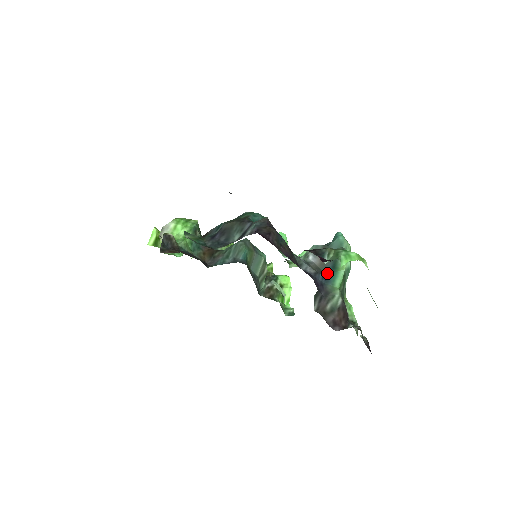
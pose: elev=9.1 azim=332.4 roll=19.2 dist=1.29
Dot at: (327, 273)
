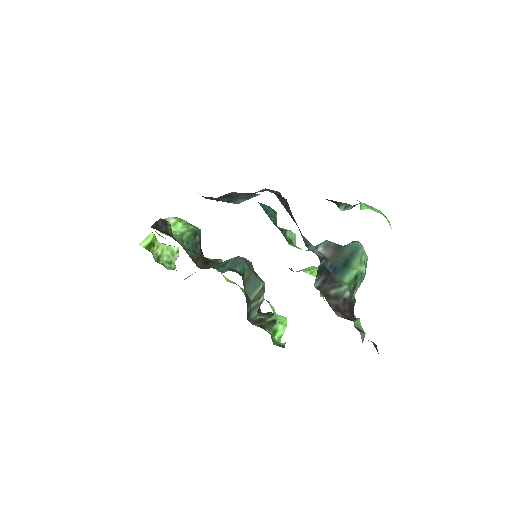
Dot at: (337, 266)
